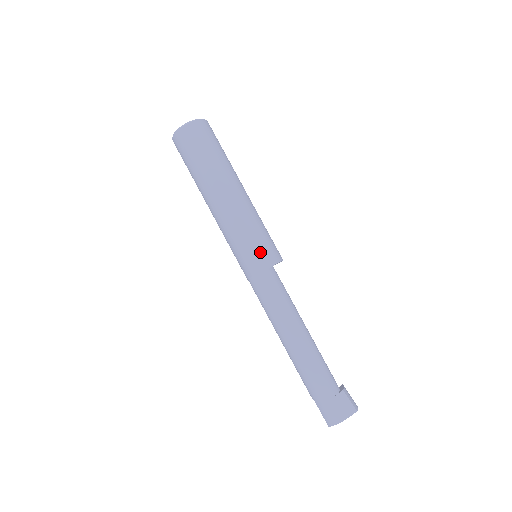
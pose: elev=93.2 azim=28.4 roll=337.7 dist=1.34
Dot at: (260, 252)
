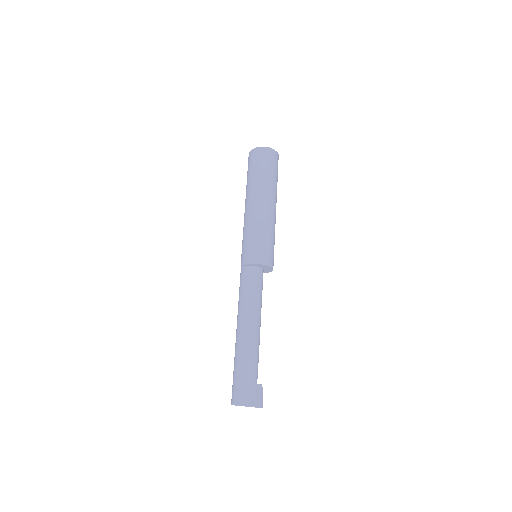
Dot at: (249, 251)
